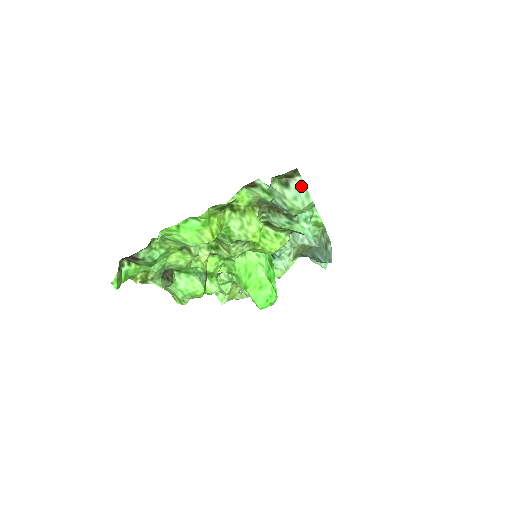
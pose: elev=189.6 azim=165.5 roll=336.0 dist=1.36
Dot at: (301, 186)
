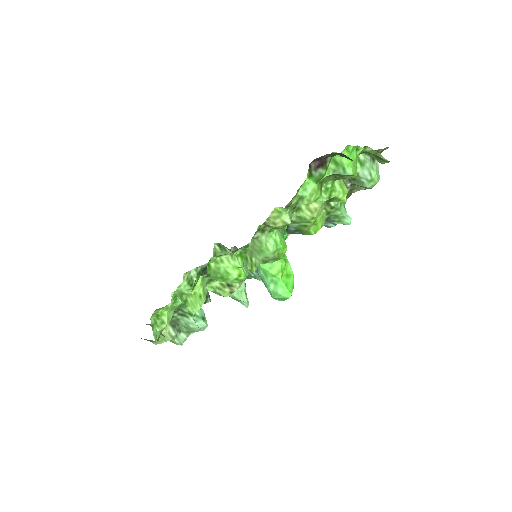
Dot at: (377, 166)
